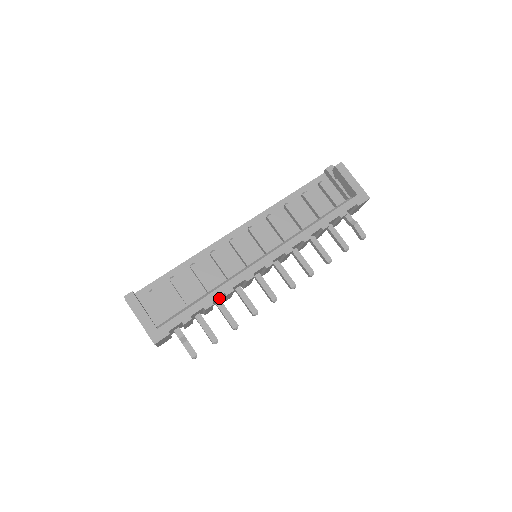
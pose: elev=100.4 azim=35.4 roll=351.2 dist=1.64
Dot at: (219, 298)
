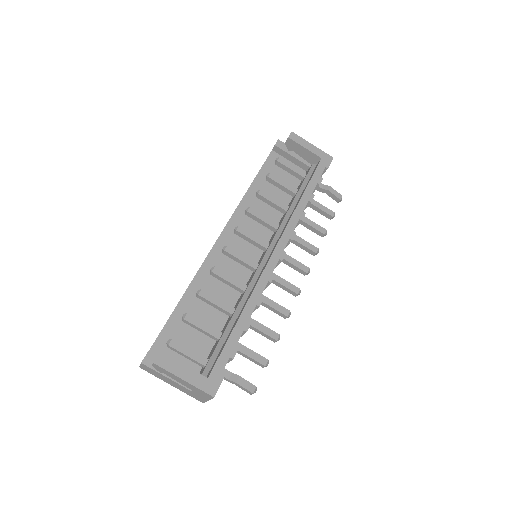
Dot at: occluded
